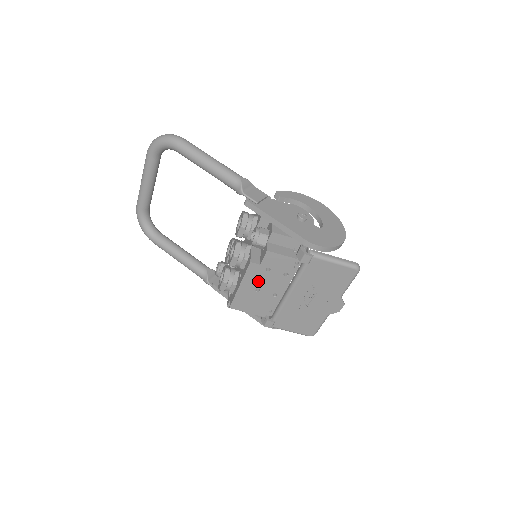
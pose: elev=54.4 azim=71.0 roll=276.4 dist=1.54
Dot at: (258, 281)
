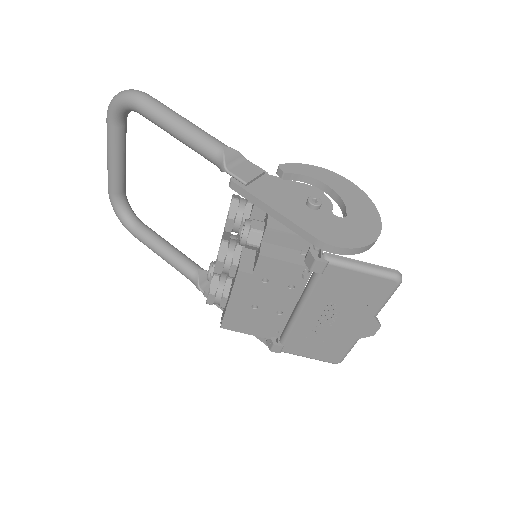
Dot at: (253, 295)
